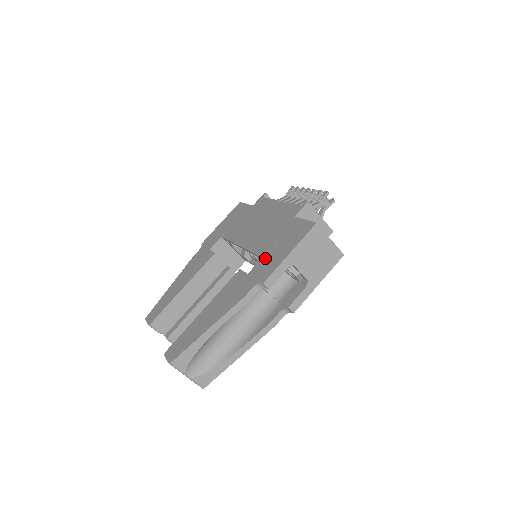
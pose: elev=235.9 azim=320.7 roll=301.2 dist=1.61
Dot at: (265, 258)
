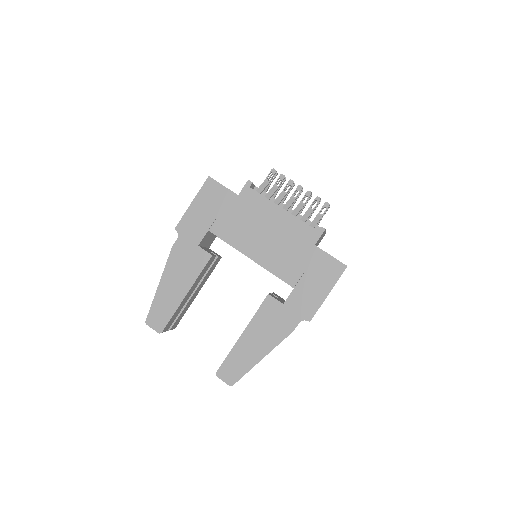
Dot at: (299, 291)
